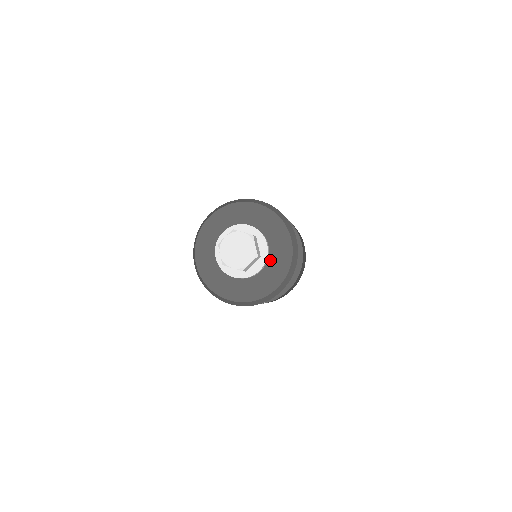
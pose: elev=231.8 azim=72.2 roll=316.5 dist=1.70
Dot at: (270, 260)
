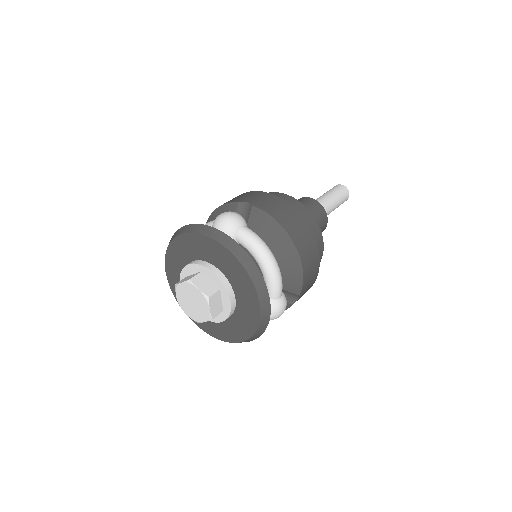
Dot at: (232, 284)
